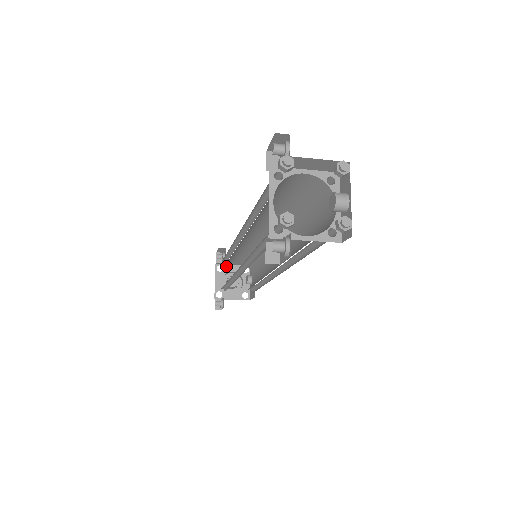
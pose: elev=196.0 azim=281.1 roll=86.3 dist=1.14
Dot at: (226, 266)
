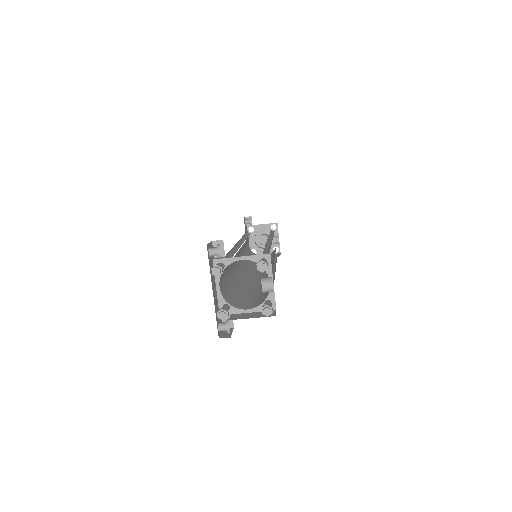
Dot at: (256, 226)
